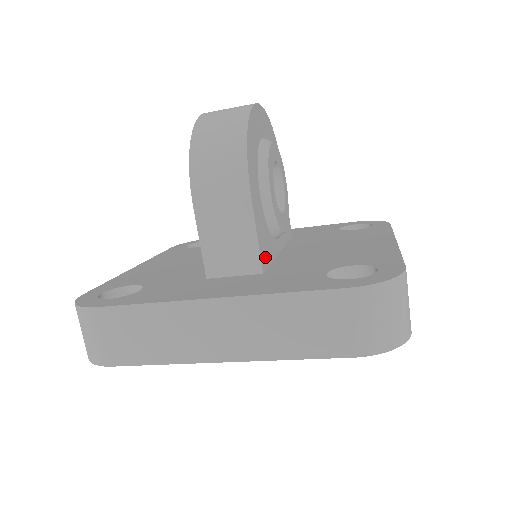
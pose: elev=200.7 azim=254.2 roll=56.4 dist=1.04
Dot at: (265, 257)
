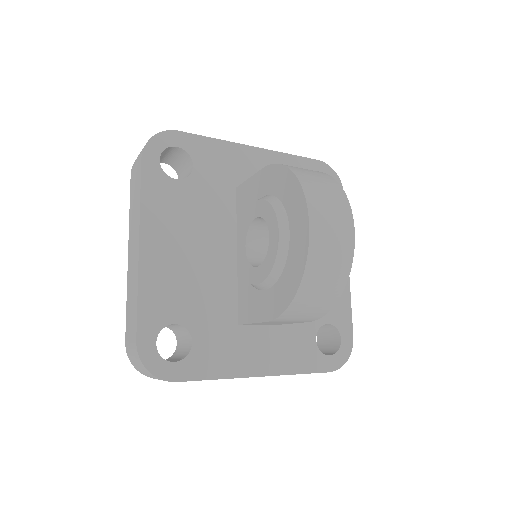
Dot at: occluded
